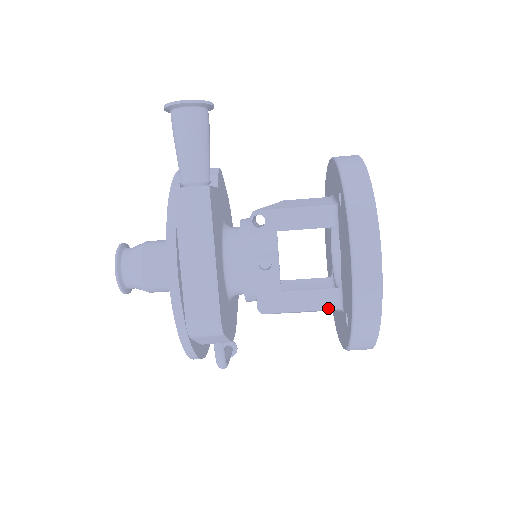
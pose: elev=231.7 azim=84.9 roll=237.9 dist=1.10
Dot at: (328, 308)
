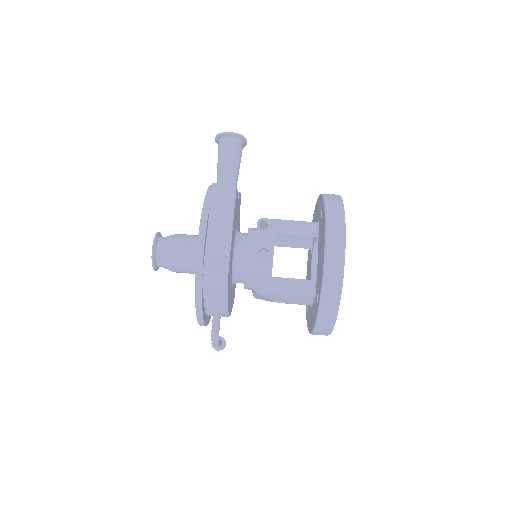
Dot at: (305, 294)
